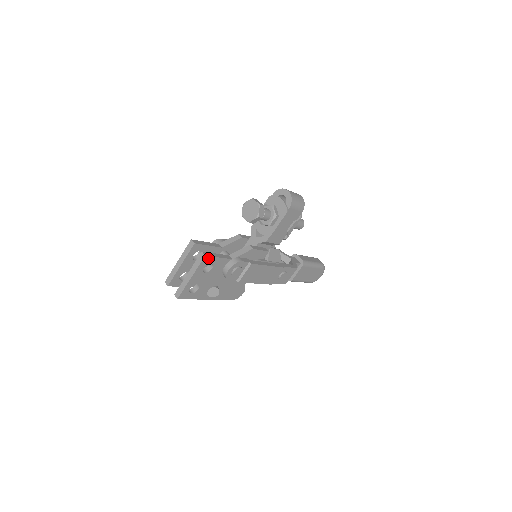
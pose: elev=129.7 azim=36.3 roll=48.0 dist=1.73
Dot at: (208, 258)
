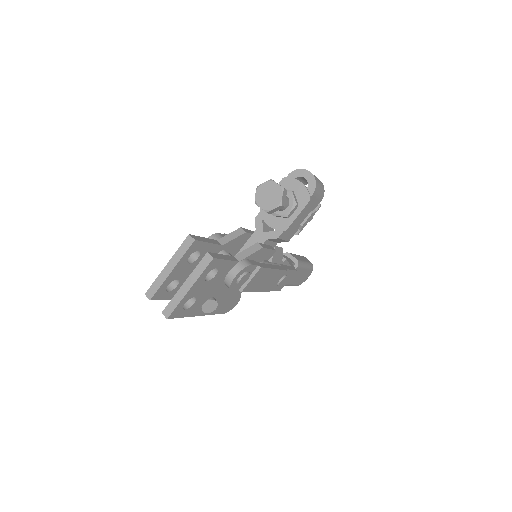
Dot at: (215, 261)
